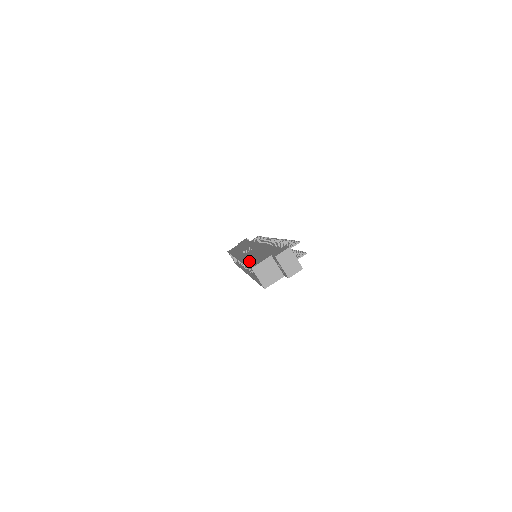
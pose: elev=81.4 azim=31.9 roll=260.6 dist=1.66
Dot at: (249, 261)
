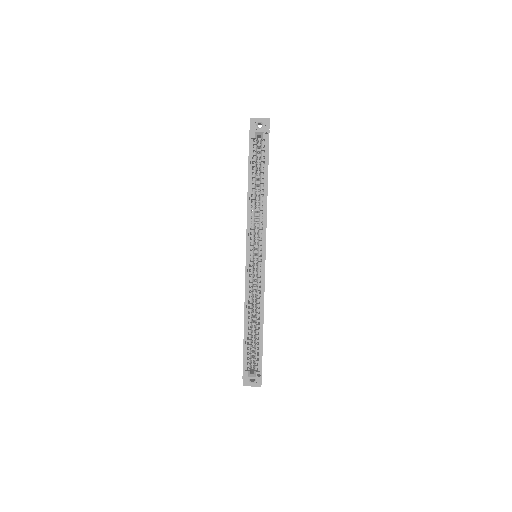
Dot at: (248, 172)
